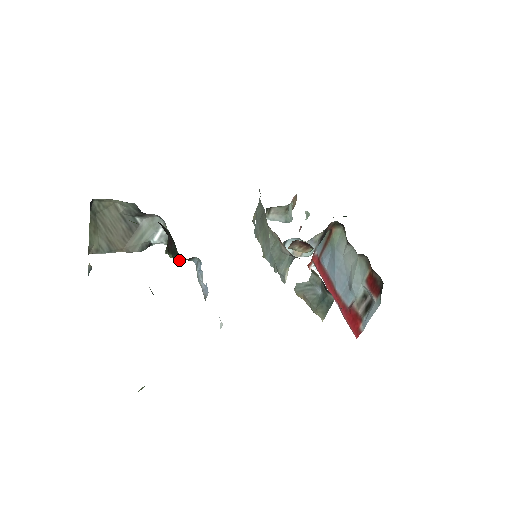
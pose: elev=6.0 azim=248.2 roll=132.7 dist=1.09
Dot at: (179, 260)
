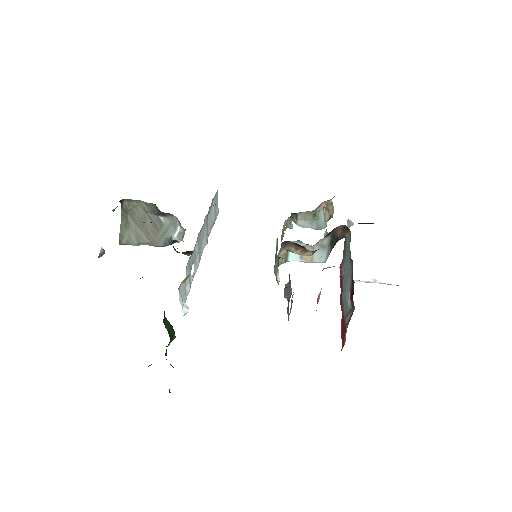
Dot at: (185, 254)
